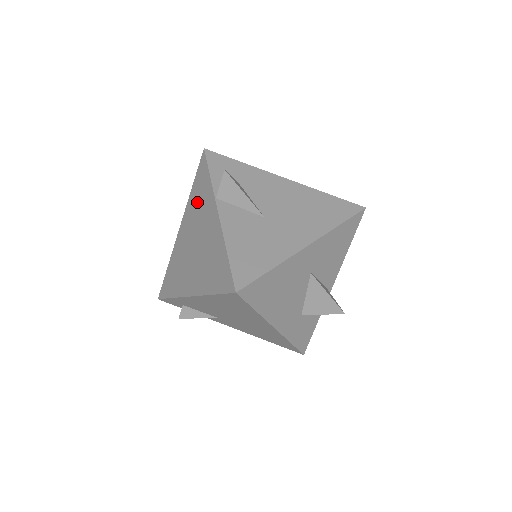
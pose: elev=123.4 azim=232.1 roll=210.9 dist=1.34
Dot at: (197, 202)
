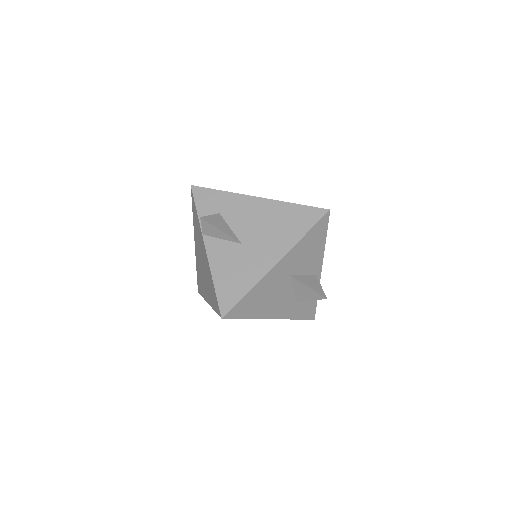
Dot at: (196, 230)
